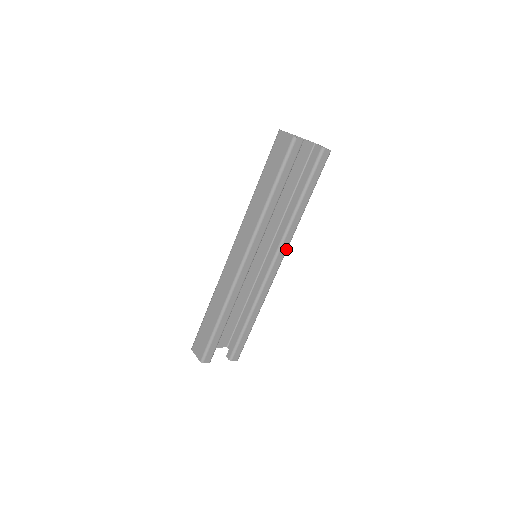
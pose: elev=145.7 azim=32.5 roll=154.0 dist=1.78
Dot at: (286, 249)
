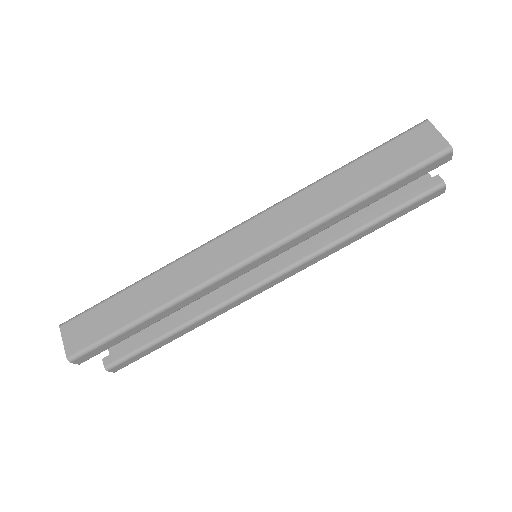
Dot at: (297, 272)
